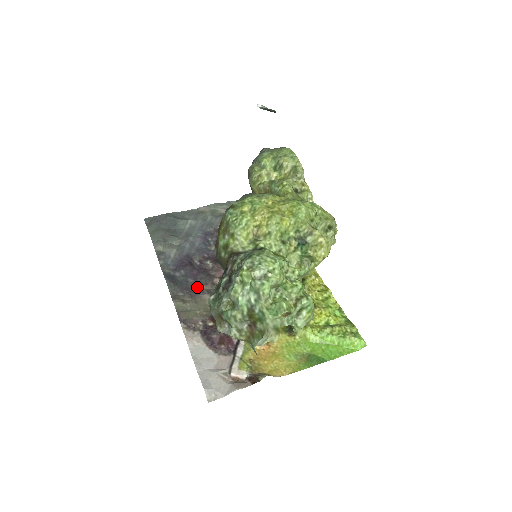
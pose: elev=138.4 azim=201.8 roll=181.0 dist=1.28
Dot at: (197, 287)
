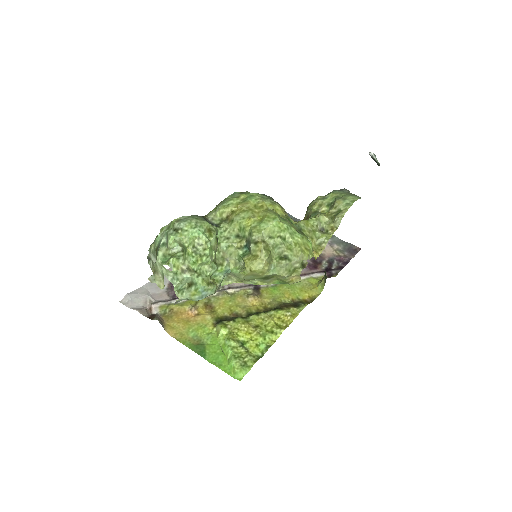
Dot at: occluded
